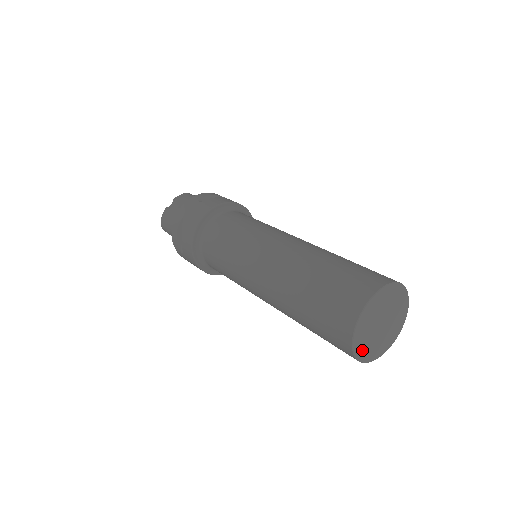
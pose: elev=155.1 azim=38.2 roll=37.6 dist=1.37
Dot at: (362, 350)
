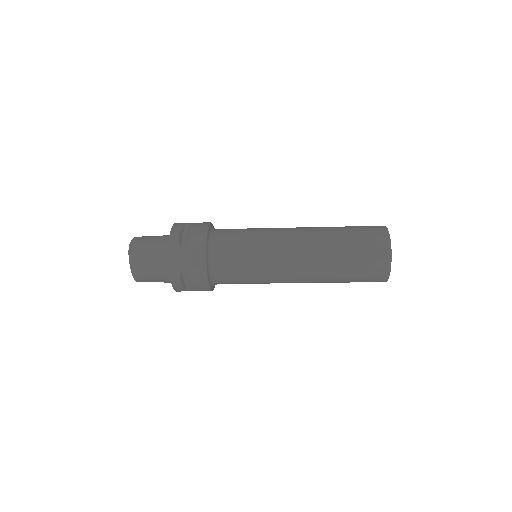
Dot at: occluded
